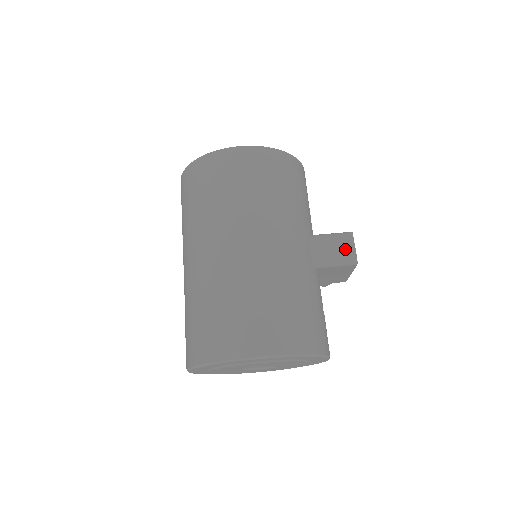
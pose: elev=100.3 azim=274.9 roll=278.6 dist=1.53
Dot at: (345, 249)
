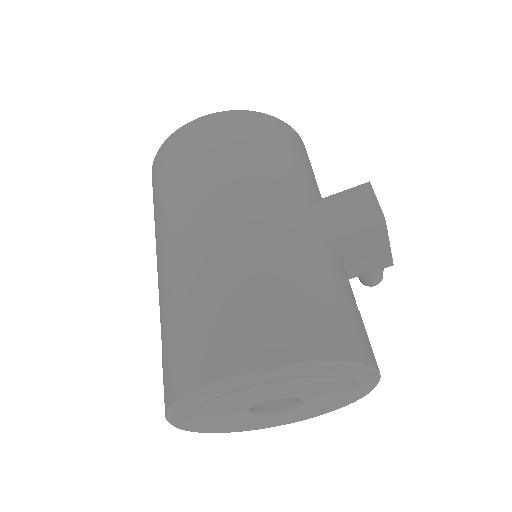
Dot at: (362, 205)
